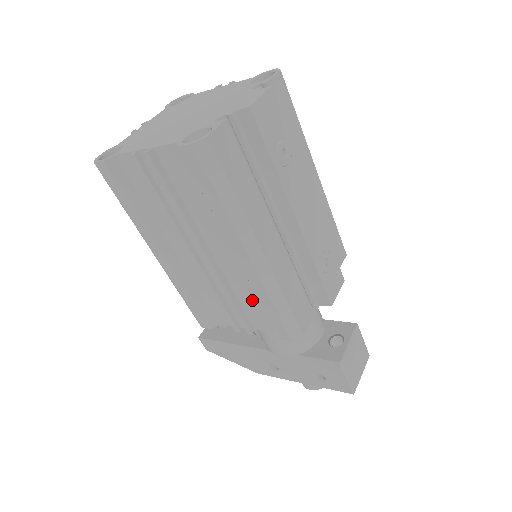
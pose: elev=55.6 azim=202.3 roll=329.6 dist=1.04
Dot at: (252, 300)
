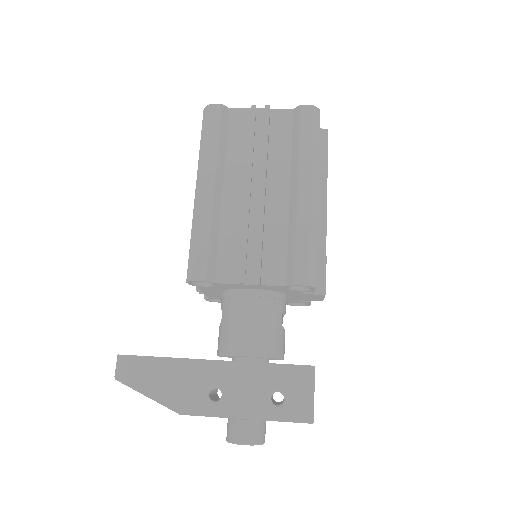
Dot at: (279, 245)
